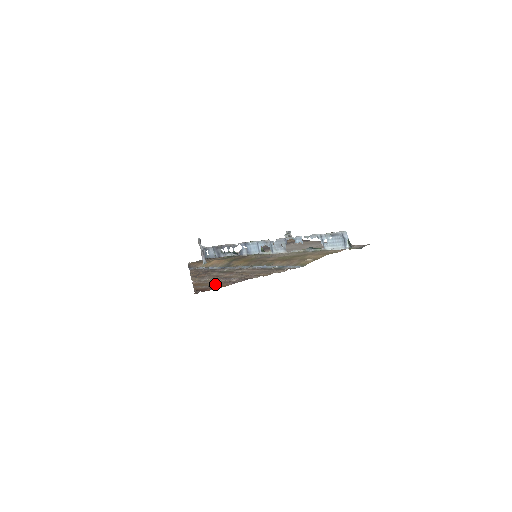
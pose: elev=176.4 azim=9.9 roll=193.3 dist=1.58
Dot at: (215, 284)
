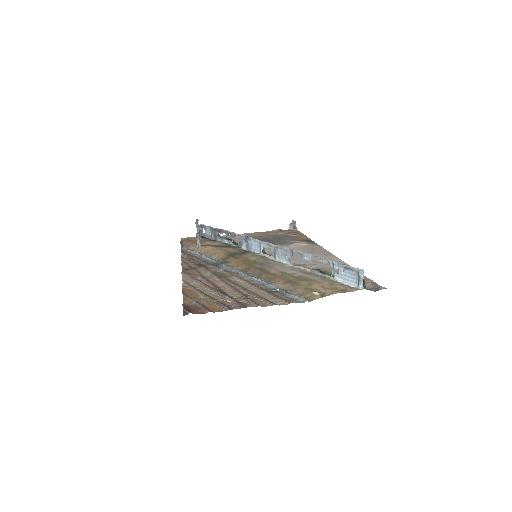
Dot at: (207, 301)
